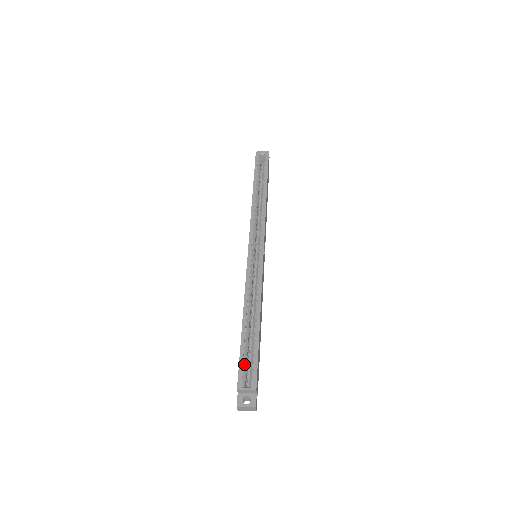
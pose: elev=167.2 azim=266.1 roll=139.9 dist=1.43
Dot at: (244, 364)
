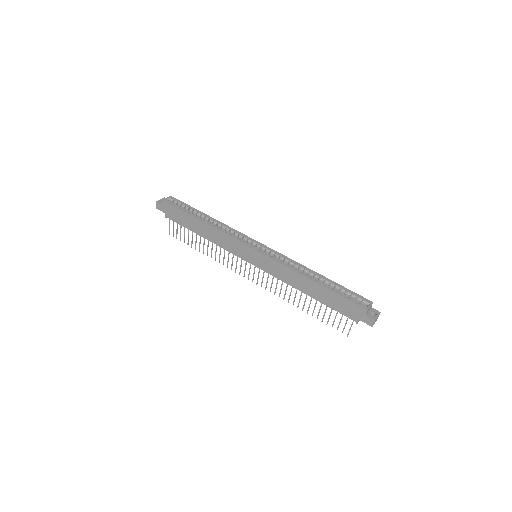
Dot at: (351, 298)
